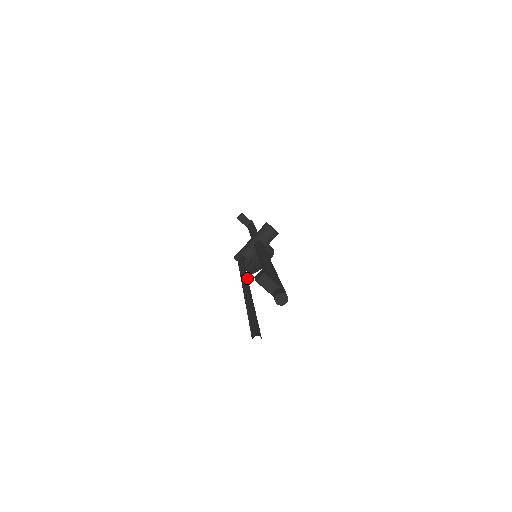
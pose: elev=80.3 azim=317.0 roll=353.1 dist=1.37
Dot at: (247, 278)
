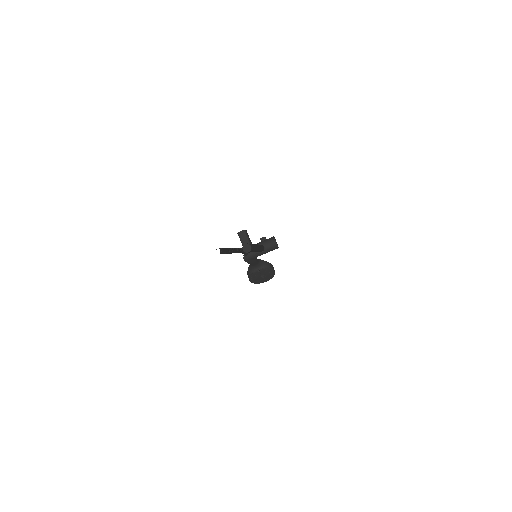
Dot at: (238, 250)
